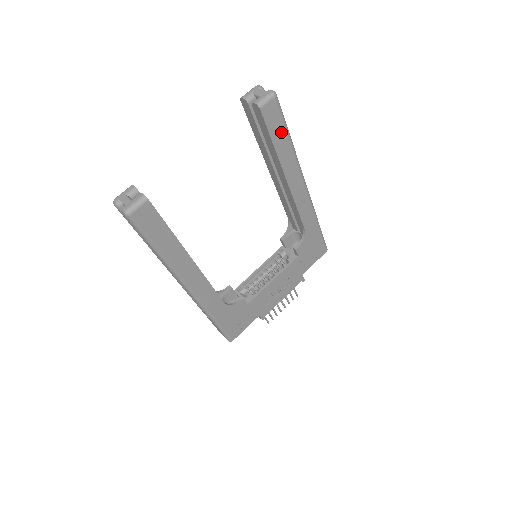
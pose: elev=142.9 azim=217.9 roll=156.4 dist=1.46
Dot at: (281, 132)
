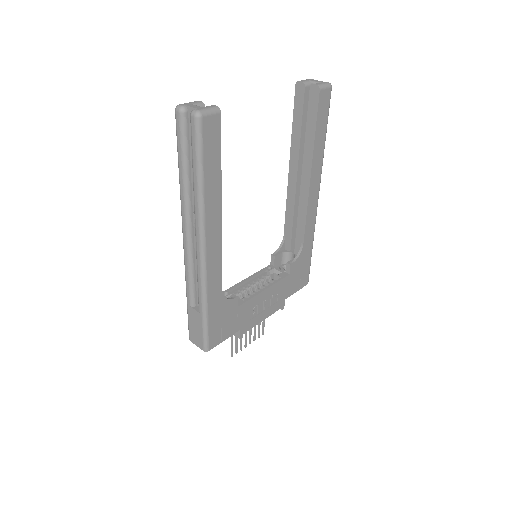
Dot at: (323, 125)
